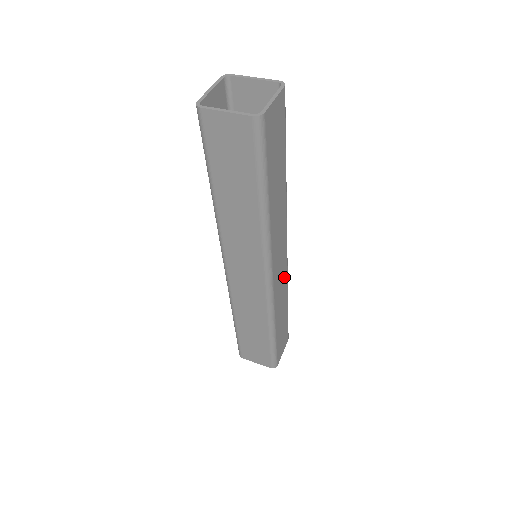
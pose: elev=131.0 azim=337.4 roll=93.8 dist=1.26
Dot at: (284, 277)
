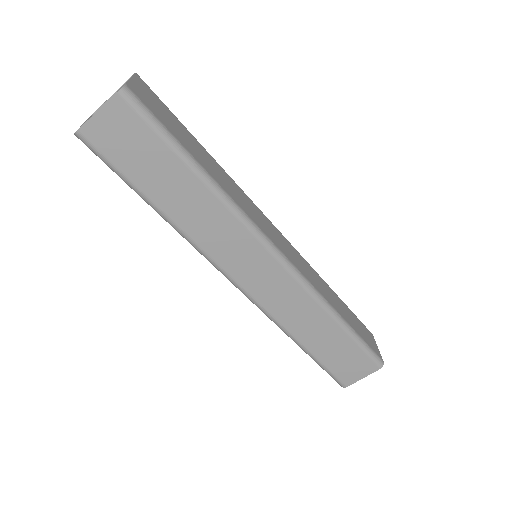
Dot at: (300, 259)
